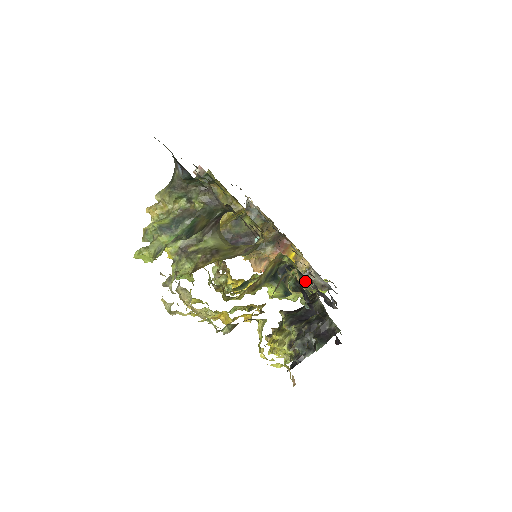
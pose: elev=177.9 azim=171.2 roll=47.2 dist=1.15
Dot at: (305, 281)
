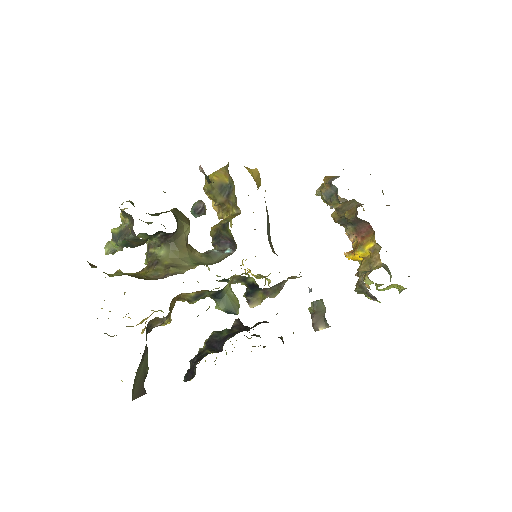
Dot at: occluded
